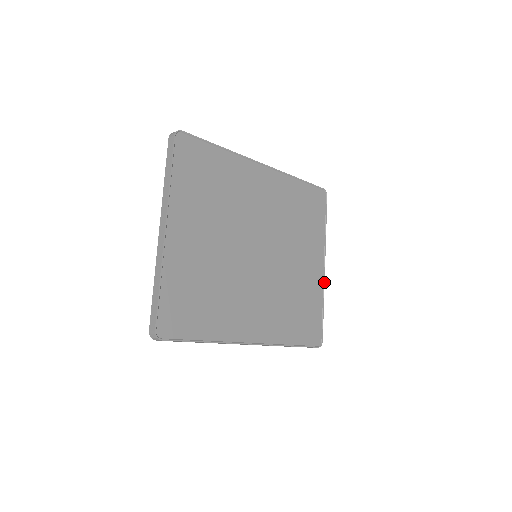
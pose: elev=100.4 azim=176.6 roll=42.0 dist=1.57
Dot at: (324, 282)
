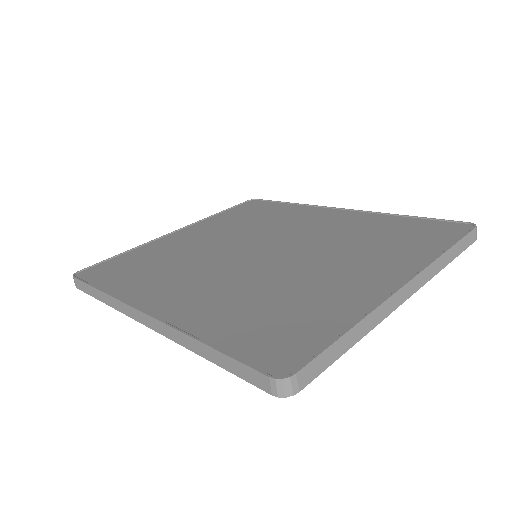
Dot at: (385, 300)
